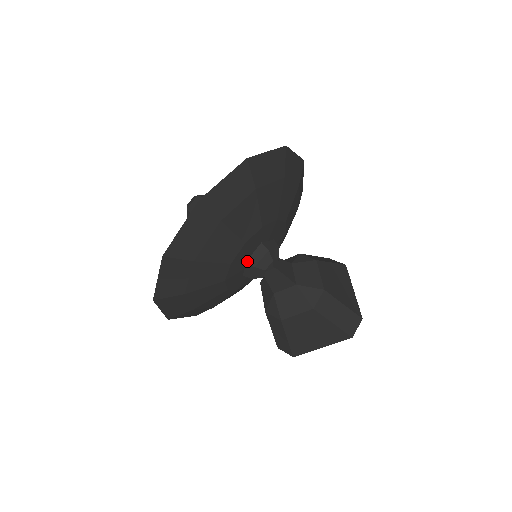
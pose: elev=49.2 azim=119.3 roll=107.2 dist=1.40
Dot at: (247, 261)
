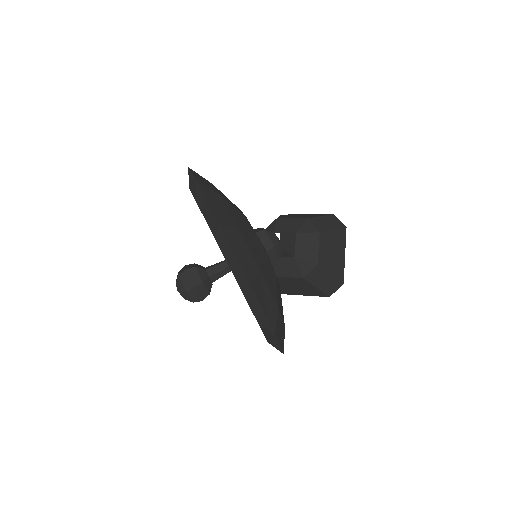
Dot at: (266, 250)
